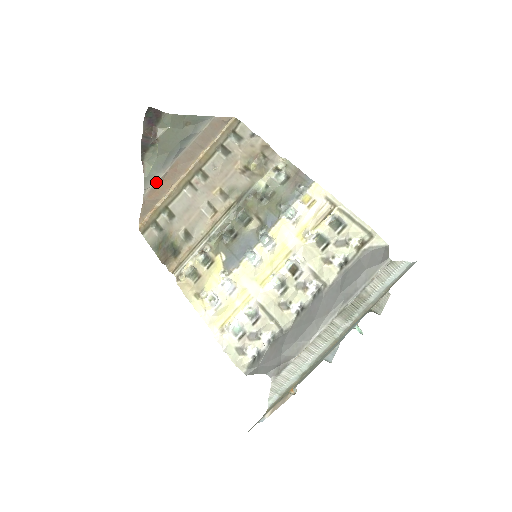
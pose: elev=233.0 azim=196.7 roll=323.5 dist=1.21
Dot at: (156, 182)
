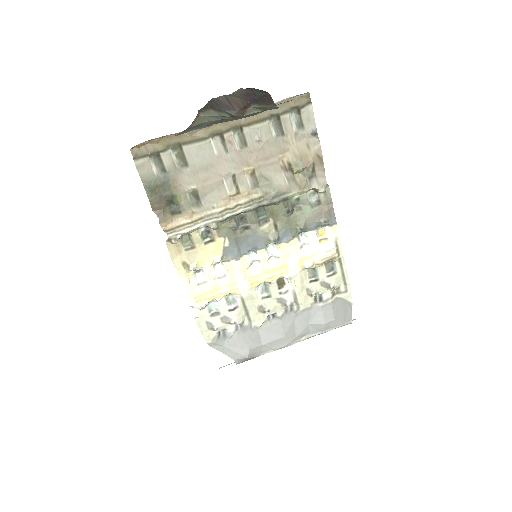
Dot at: (193, 129)
